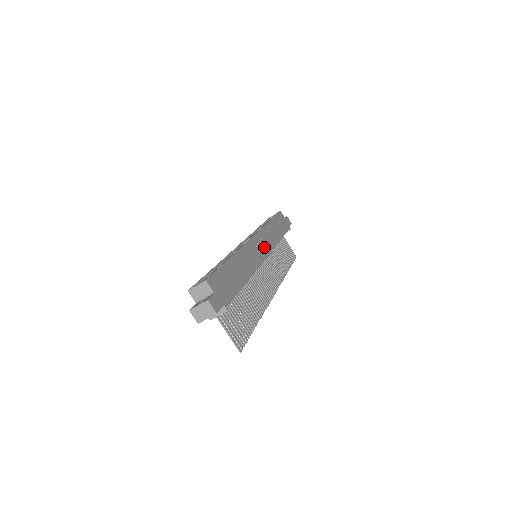
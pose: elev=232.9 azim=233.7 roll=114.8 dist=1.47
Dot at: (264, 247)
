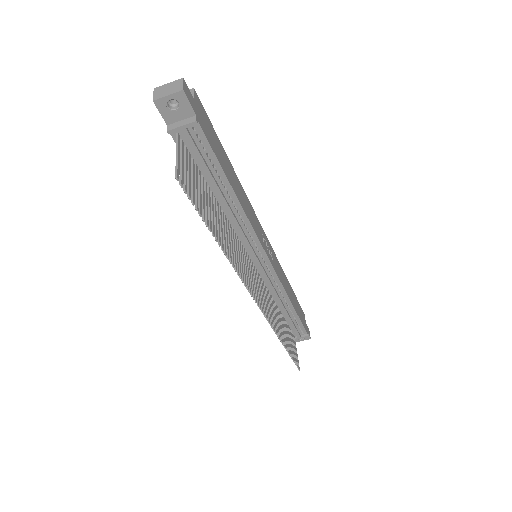
Dot at: (270, 257)
